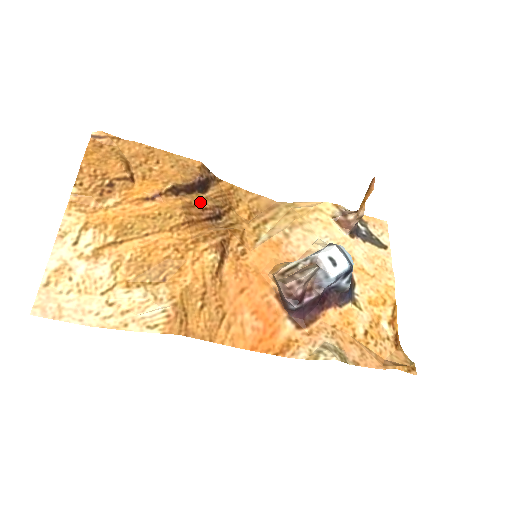
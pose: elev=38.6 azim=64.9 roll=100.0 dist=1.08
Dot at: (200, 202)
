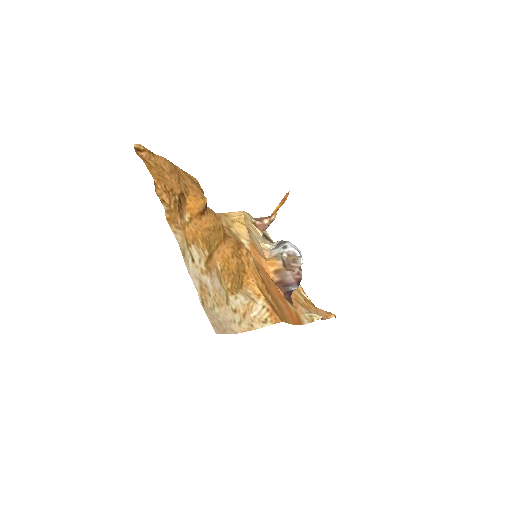
Dot at: occluded
